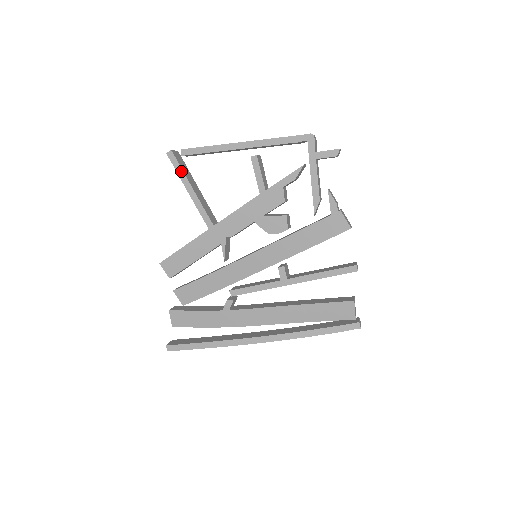
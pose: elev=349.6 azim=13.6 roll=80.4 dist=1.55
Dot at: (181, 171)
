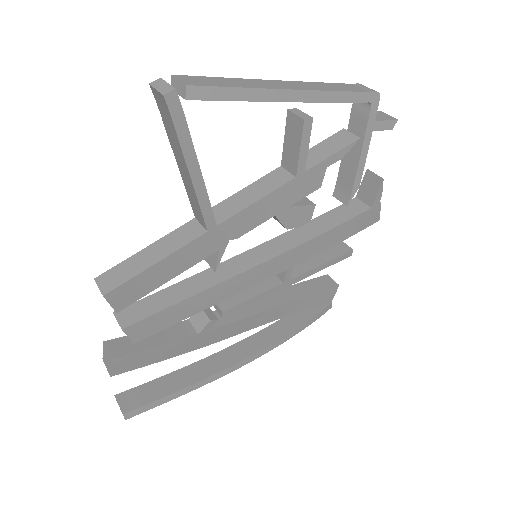
Dot at: (187, 135)
